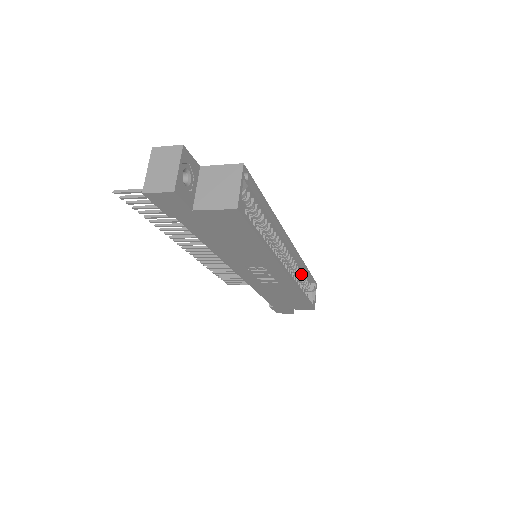
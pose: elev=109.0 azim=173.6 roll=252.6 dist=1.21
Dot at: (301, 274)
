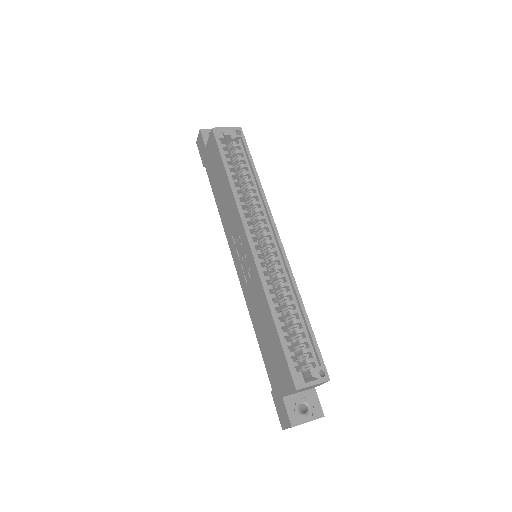
Dot at: (293, 310)
